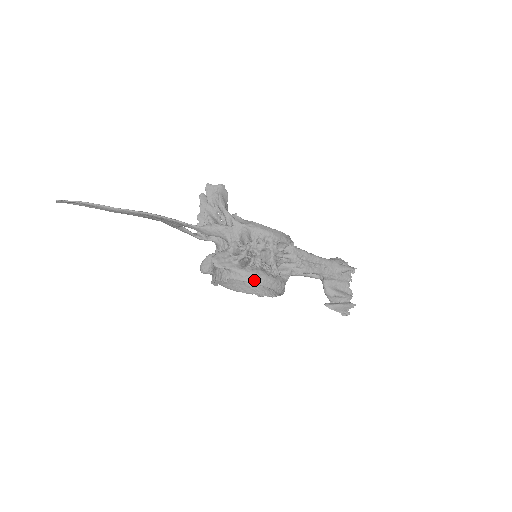
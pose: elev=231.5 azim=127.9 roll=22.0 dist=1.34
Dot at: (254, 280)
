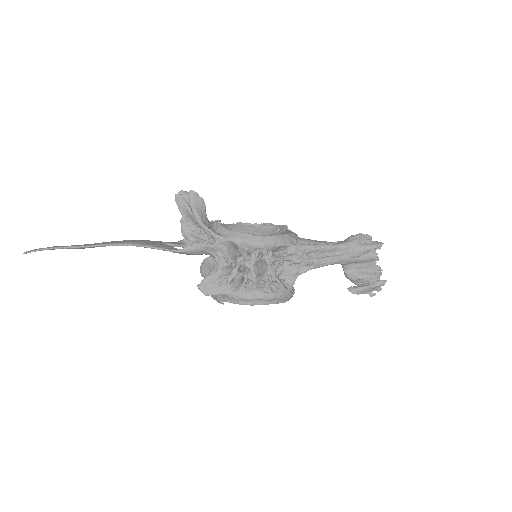
Dot at: (250, 302)
